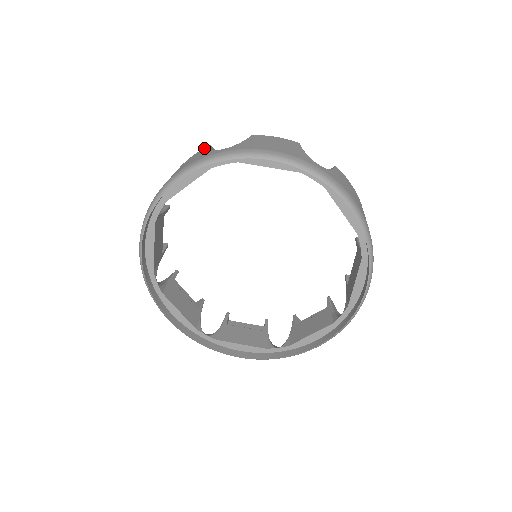
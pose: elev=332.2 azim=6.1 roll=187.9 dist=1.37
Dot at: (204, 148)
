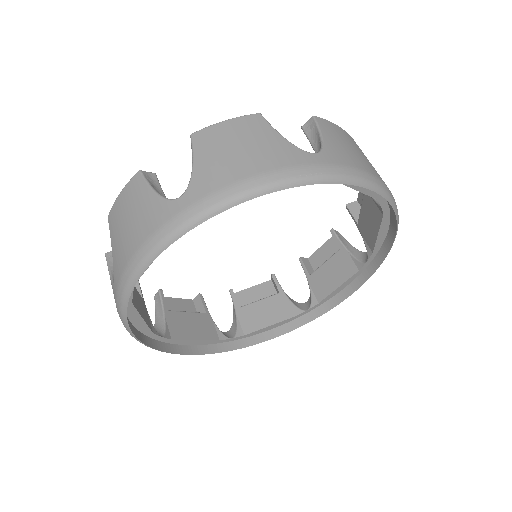
Dot at: (133, 179)
